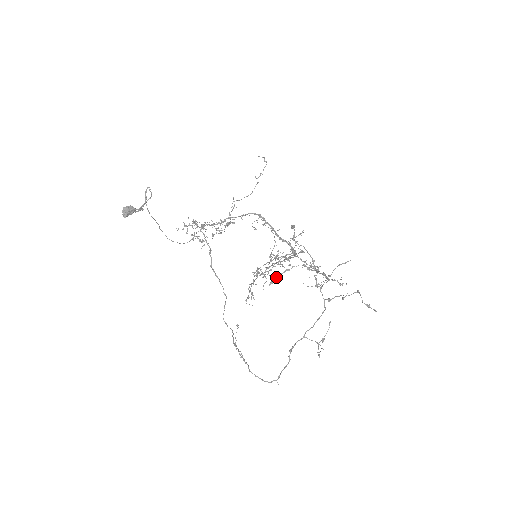
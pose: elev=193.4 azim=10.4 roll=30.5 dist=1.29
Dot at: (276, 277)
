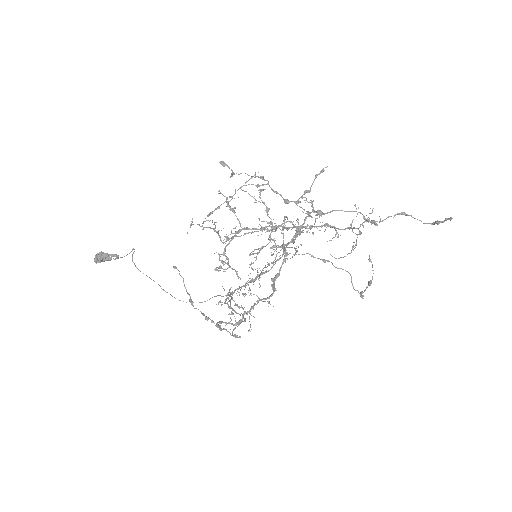
Dot at: (216, 208)
